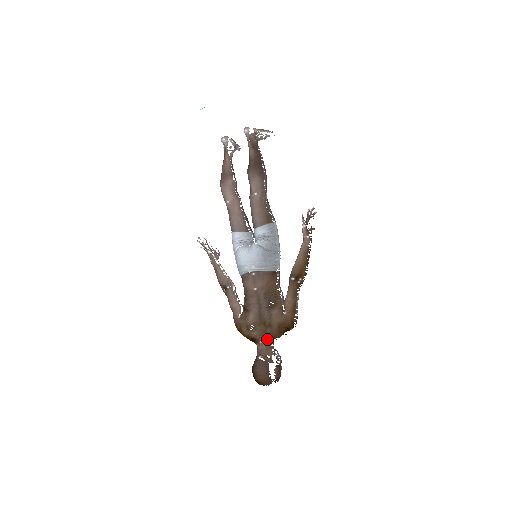
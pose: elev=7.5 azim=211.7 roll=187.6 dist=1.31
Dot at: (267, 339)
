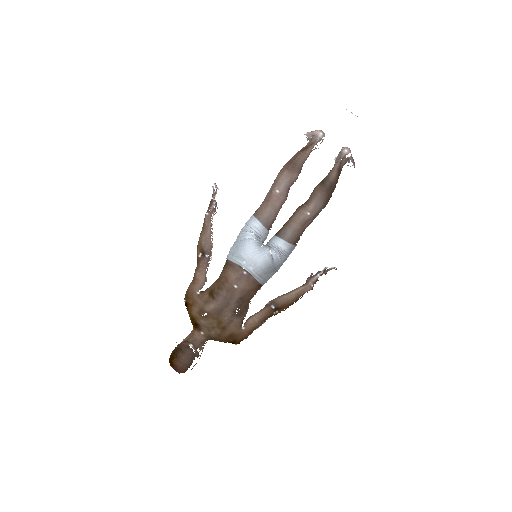
Dot at: (210, 336)
